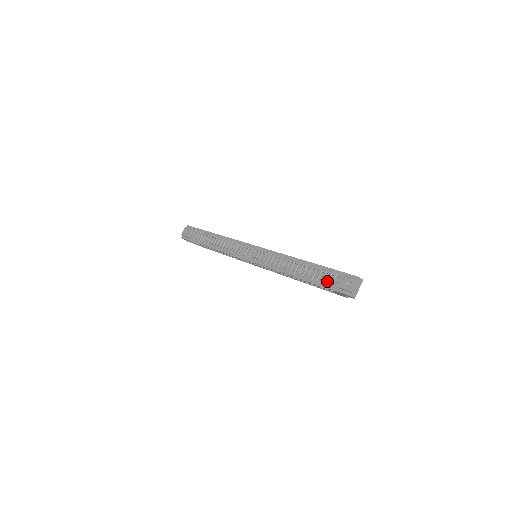
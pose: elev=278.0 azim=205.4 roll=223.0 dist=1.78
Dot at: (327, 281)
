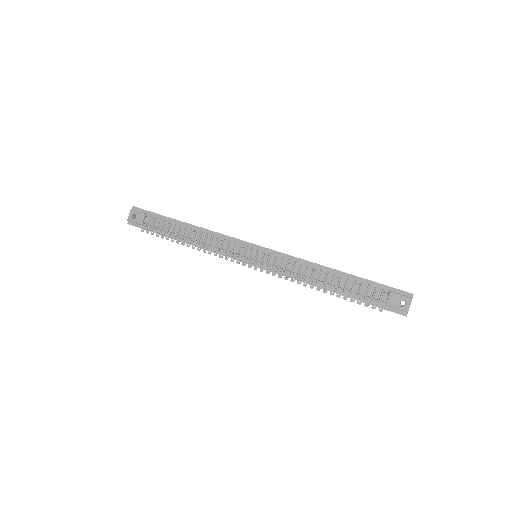
Dot at: (373, 298)
